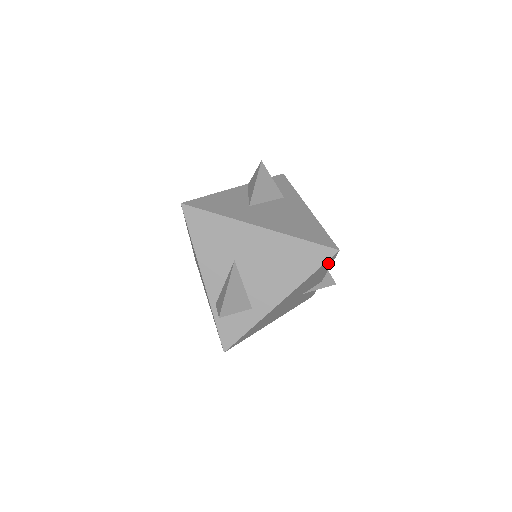
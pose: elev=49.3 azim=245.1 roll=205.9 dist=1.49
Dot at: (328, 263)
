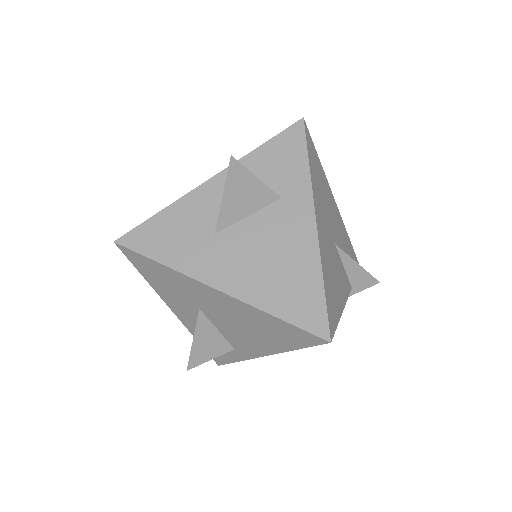
Dot at: occluded
